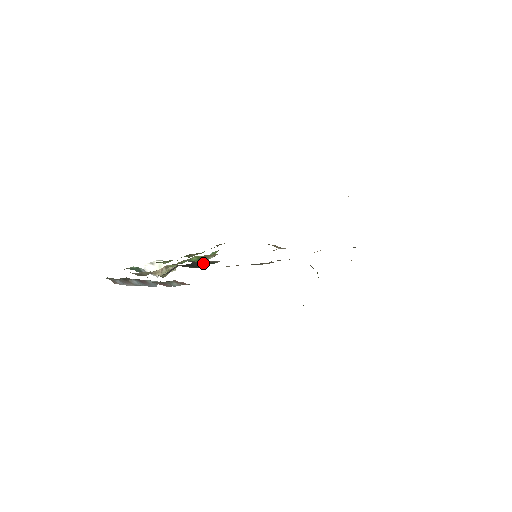
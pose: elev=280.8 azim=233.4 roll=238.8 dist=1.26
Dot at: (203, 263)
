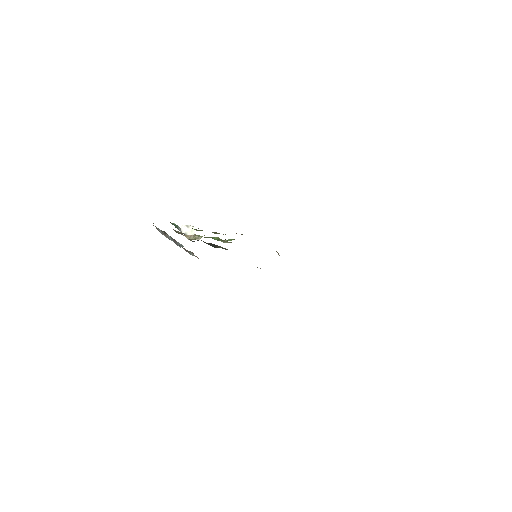
Dot at: (218, 246)
